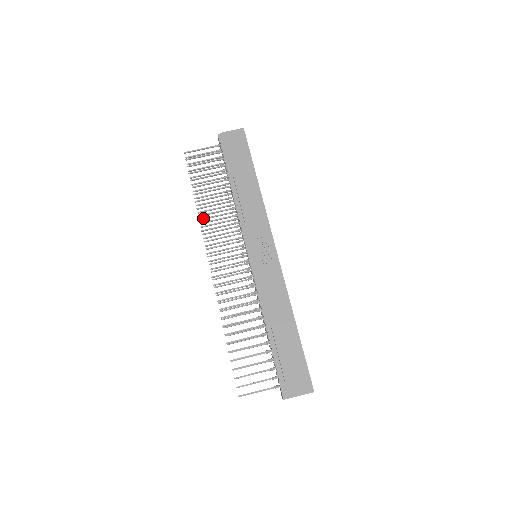
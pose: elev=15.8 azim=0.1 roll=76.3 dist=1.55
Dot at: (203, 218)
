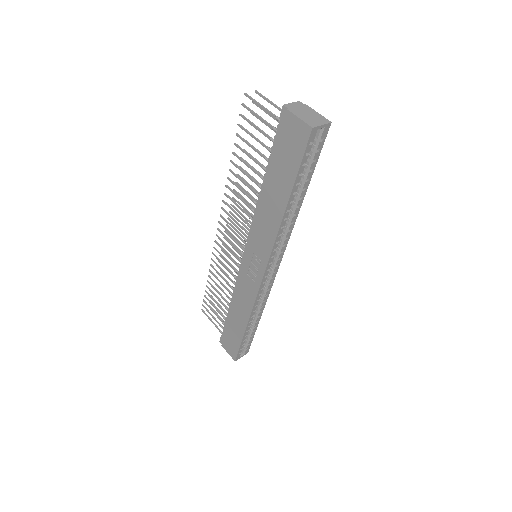
Dot at: (240, 176)
